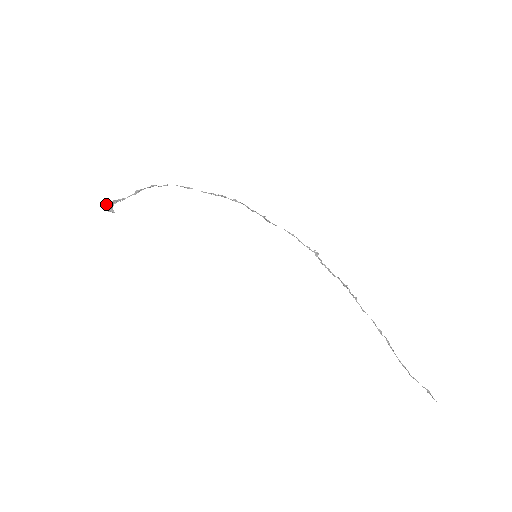
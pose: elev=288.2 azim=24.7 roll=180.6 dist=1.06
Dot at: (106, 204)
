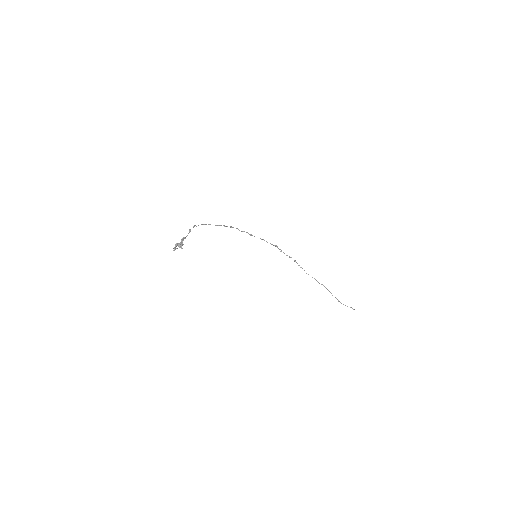
Dot at: (177, 243)
